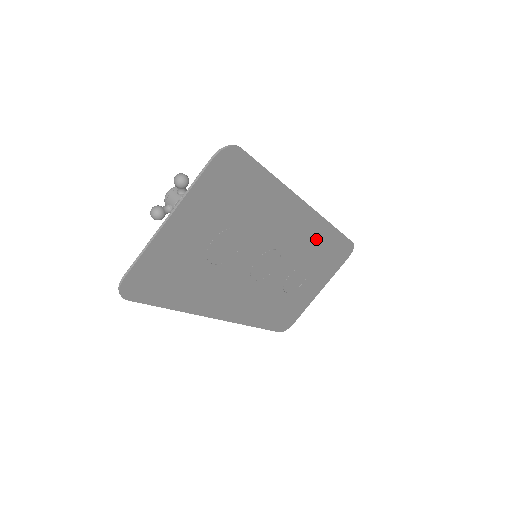
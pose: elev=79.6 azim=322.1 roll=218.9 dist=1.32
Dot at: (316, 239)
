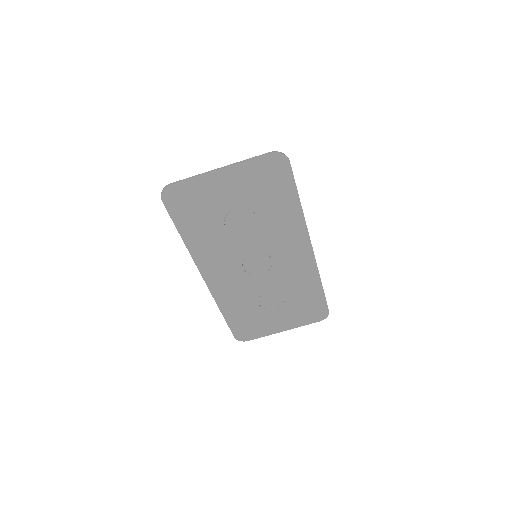
Dot at: (303, 279)
